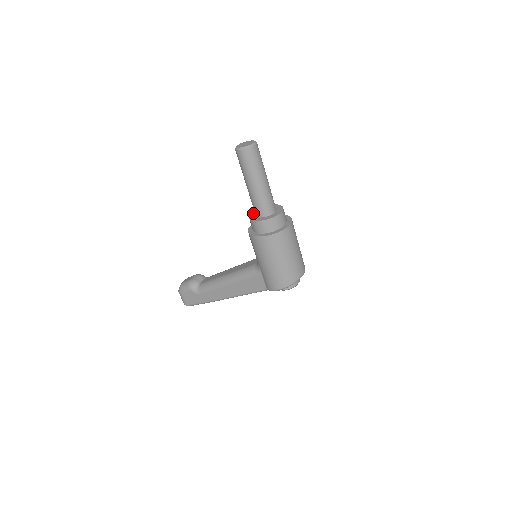
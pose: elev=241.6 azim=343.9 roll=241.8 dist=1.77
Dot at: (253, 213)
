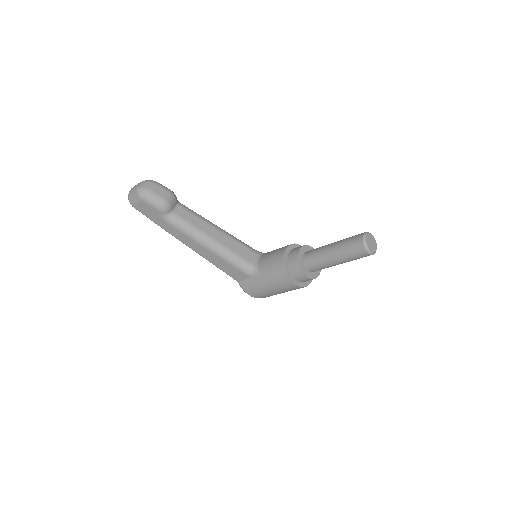
Dot at: (301, 253)
